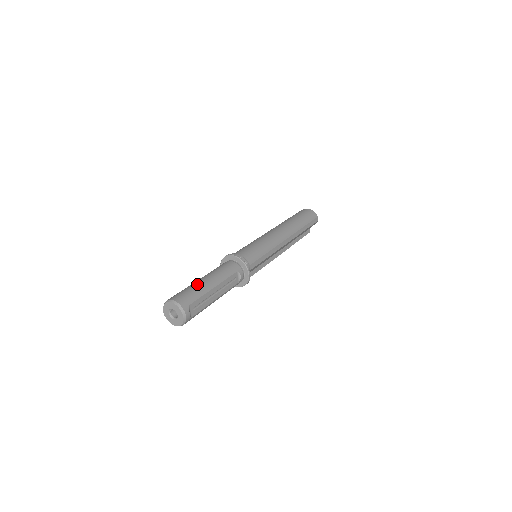
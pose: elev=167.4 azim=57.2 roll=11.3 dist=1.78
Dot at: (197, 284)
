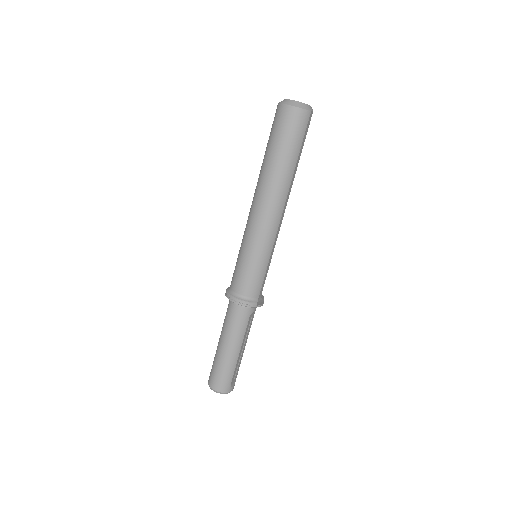
Dot at: (224, 361)
